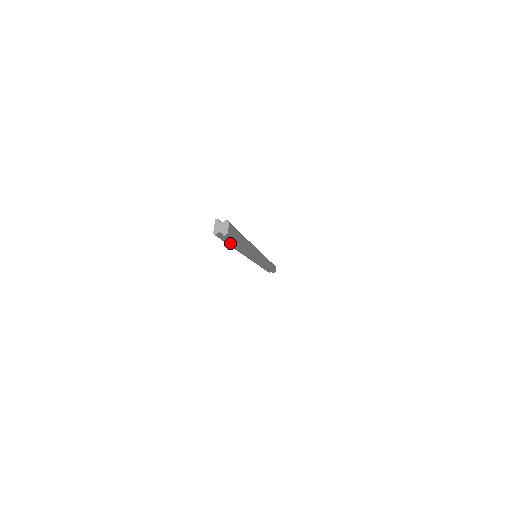
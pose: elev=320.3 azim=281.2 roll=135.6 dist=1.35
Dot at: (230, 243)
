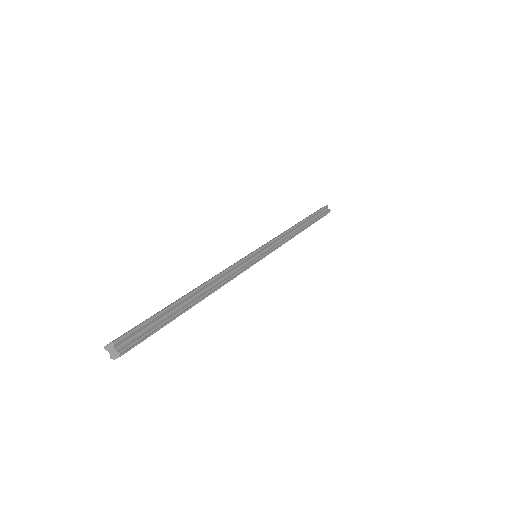
Dot at: occluded
